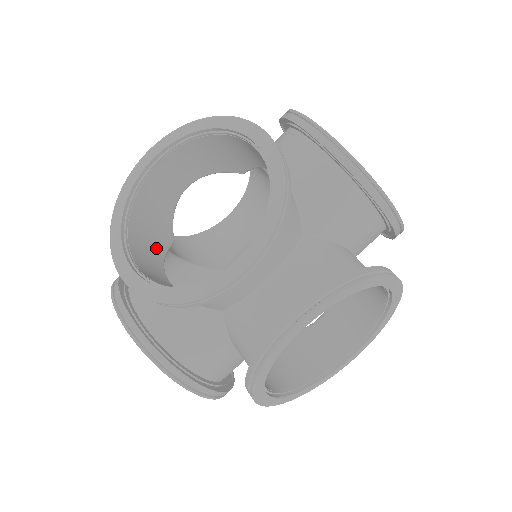
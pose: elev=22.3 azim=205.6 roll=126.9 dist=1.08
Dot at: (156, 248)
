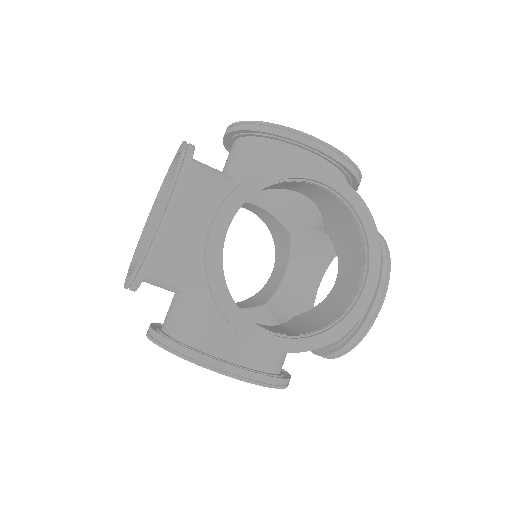
Dot at: occluded
